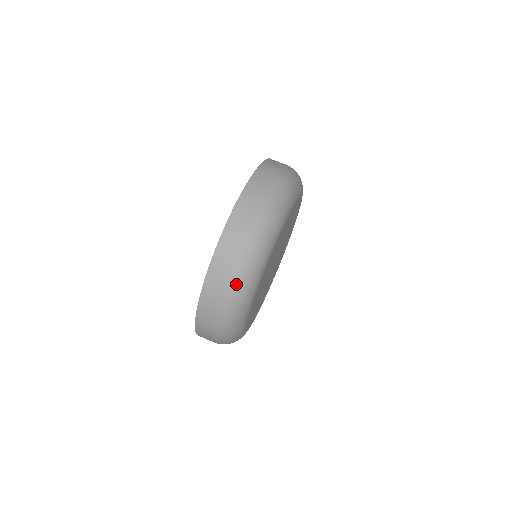
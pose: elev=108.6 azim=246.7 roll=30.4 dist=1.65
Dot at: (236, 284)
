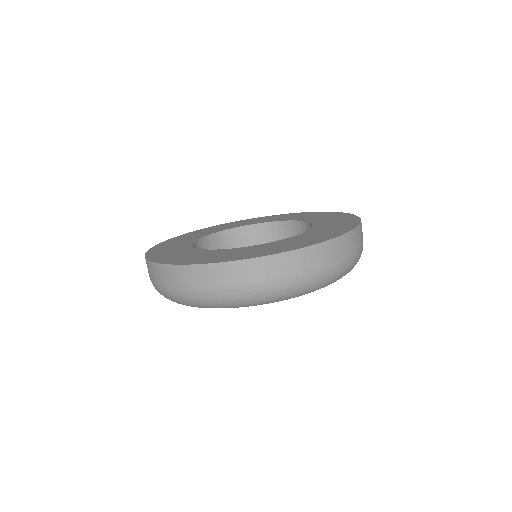
Dot at: (156, 289)
